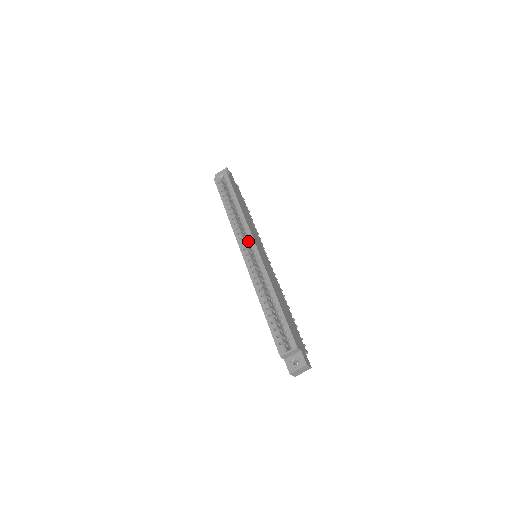
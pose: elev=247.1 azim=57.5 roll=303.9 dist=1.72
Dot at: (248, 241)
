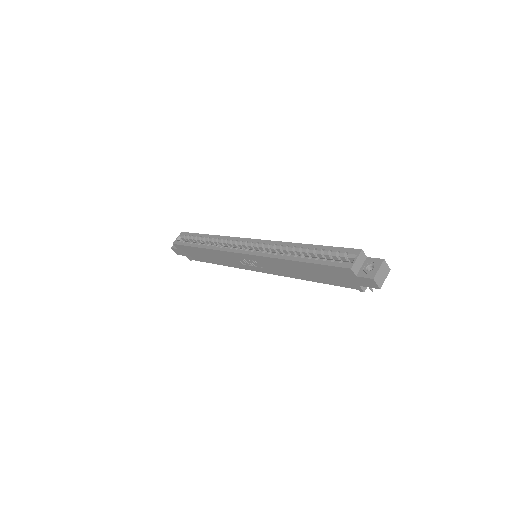
Dot at: (240, 245)
